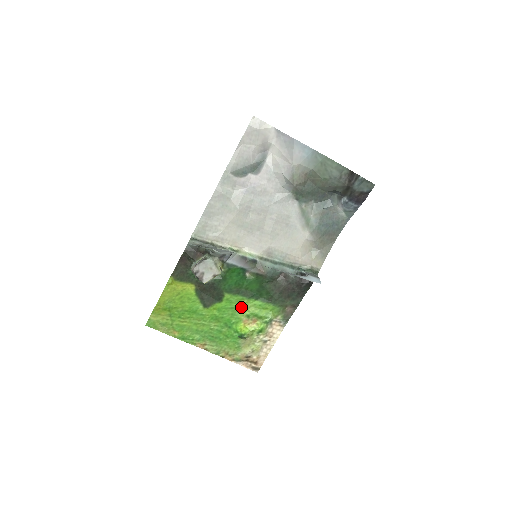
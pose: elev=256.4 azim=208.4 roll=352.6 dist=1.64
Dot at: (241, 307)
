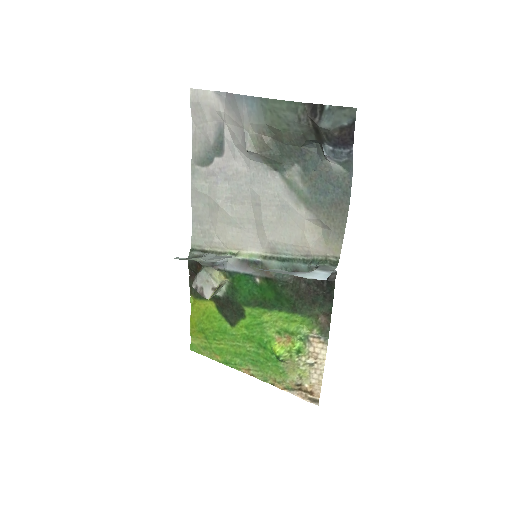
Dot at: (267, 322)
